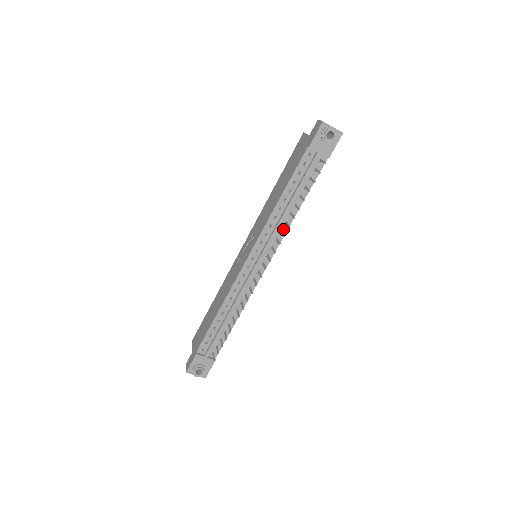
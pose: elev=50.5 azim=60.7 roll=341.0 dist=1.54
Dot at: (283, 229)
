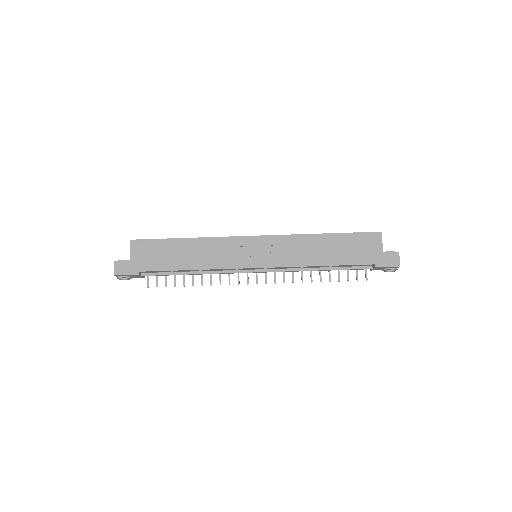
Dot at: occluded
